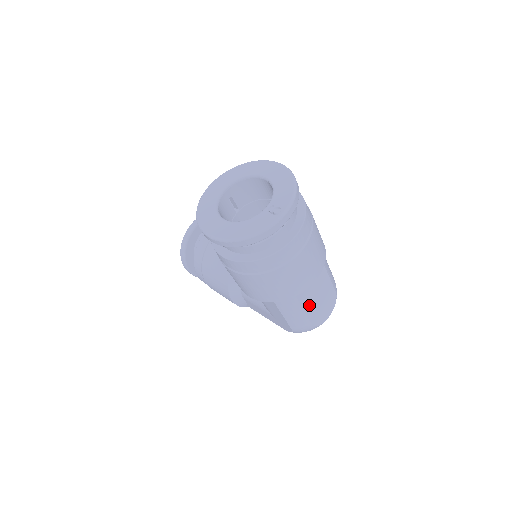
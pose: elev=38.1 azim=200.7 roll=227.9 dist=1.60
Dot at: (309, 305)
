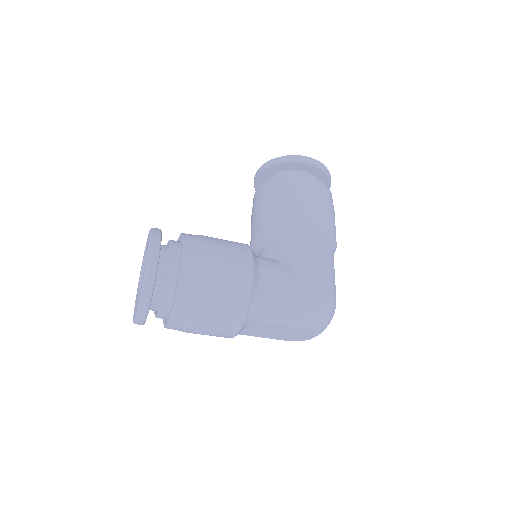
Dot at: (265, 335)
